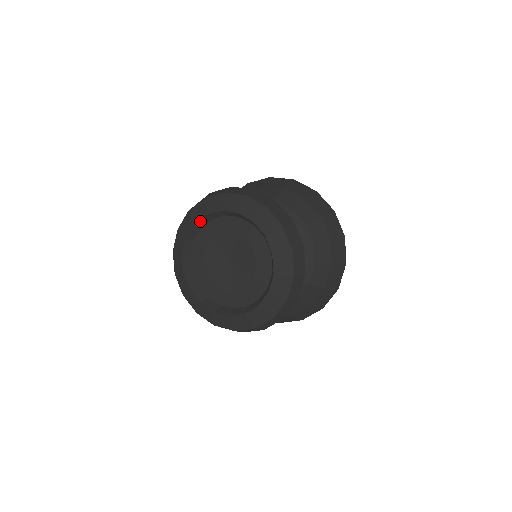
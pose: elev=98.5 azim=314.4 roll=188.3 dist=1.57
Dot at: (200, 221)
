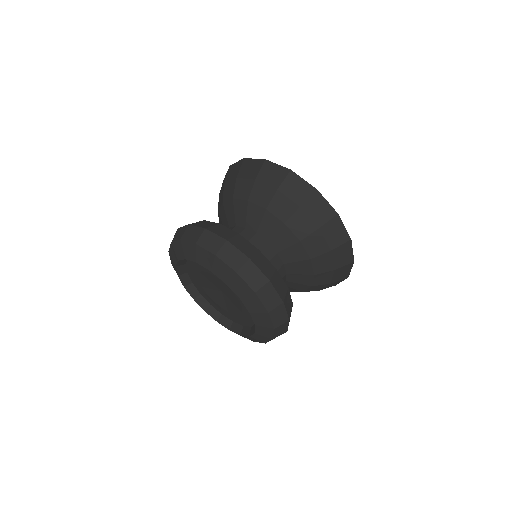
Dot at: (182, 259)
